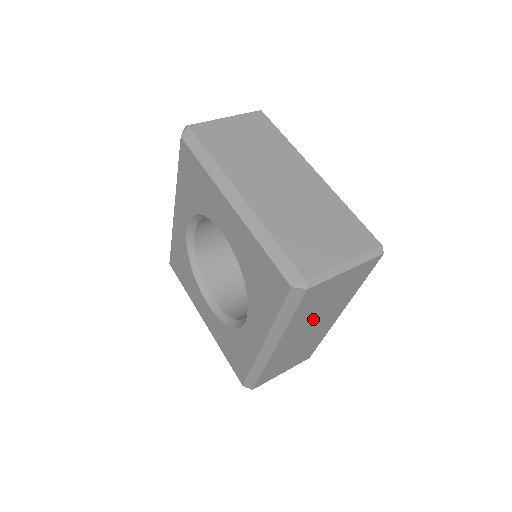
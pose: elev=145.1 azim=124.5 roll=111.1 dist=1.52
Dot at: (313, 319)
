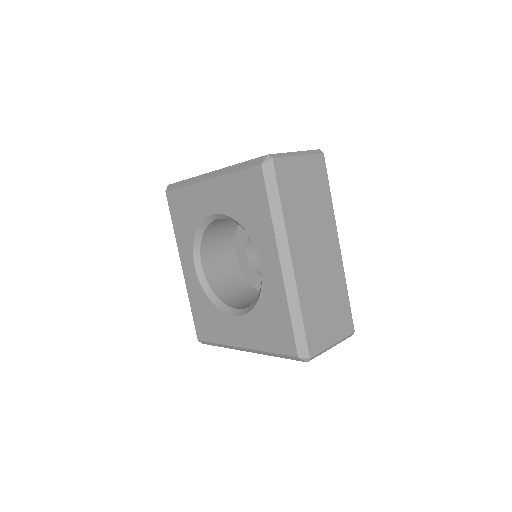
Dot at: (309, 227)
